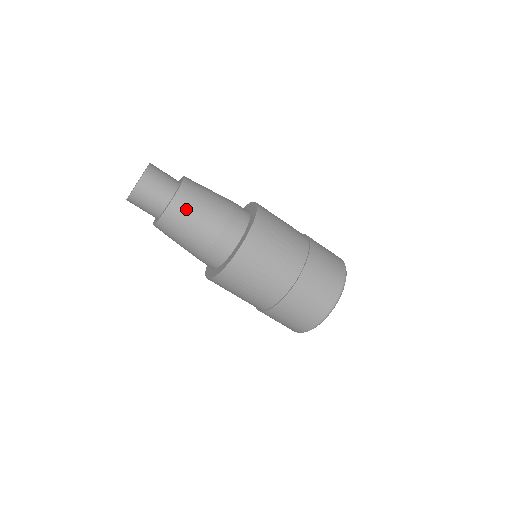
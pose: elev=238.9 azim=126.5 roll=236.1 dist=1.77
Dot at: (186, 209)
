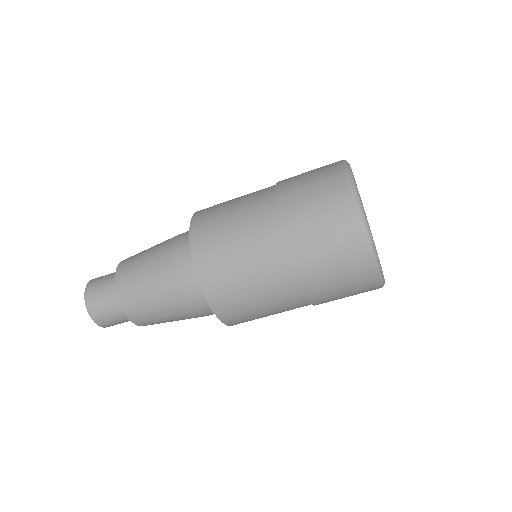
Dot at: (151, 321)
